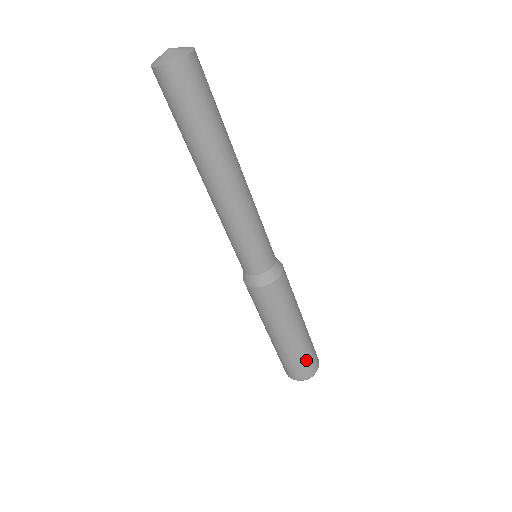
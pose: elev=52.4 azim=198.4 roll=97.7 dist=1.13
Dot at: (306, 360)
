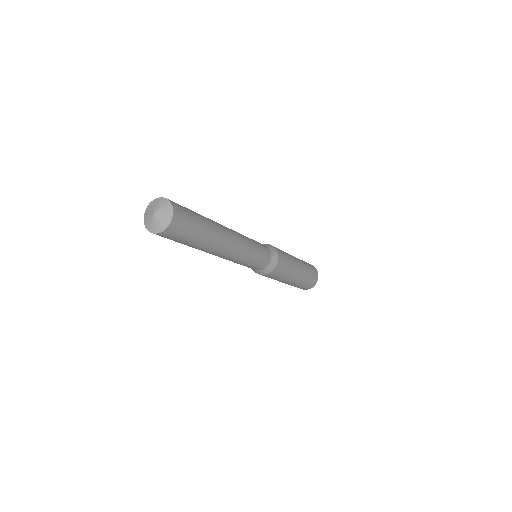
Dot at: (304, 286)
